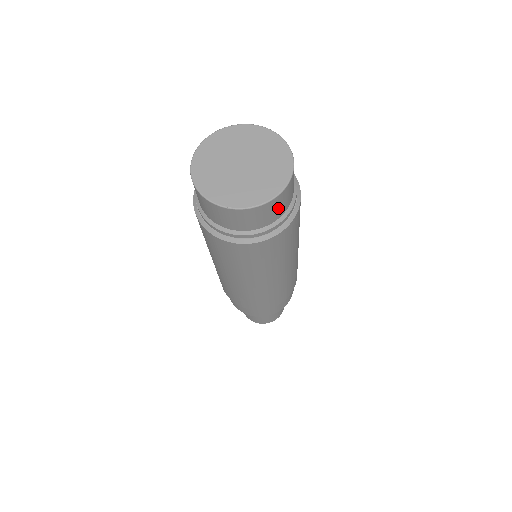
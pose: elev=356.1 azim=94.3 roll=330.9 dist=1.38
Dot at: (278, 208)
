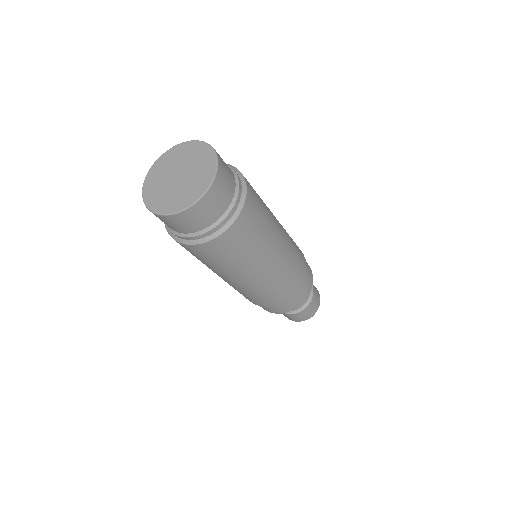
Dot at: (204, 215)
